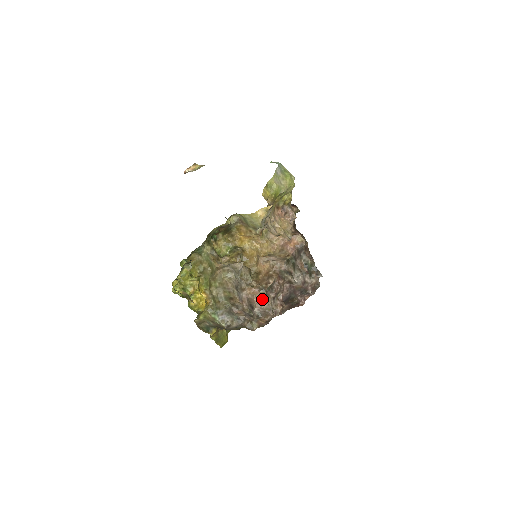
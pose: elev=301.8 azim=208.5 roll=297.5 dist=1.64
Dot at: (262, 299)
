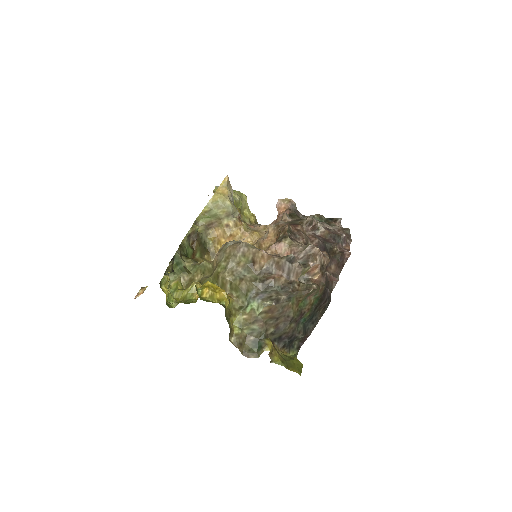
Dot at: (291, 247)
